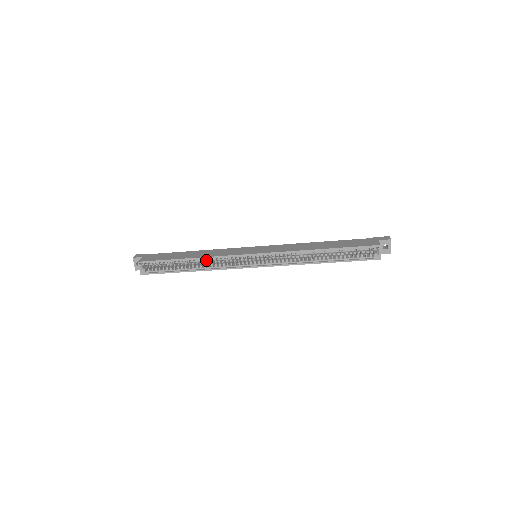
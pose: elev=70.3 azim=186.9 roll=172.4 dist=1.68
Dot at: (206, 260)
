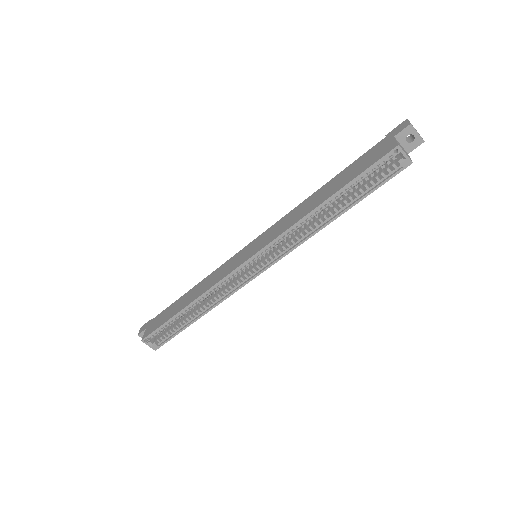
Dot at: (205, 297)
